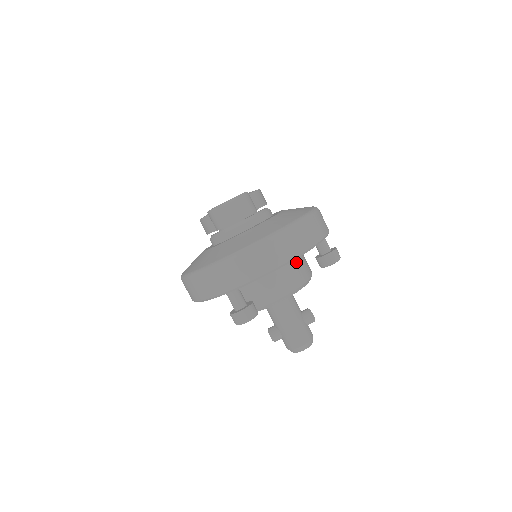
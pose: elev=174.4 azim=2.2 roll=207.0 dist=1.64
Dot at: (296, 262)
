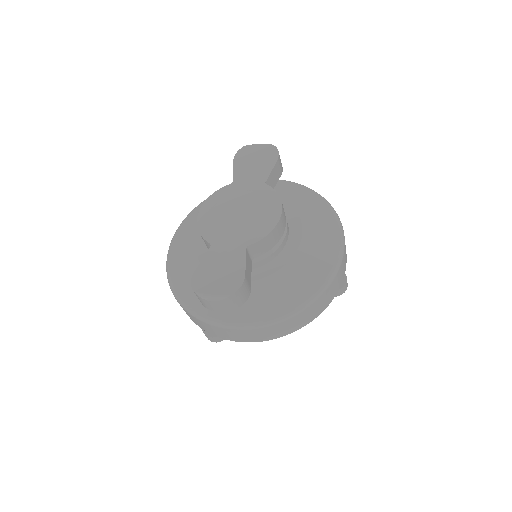
Dot at: occluded
